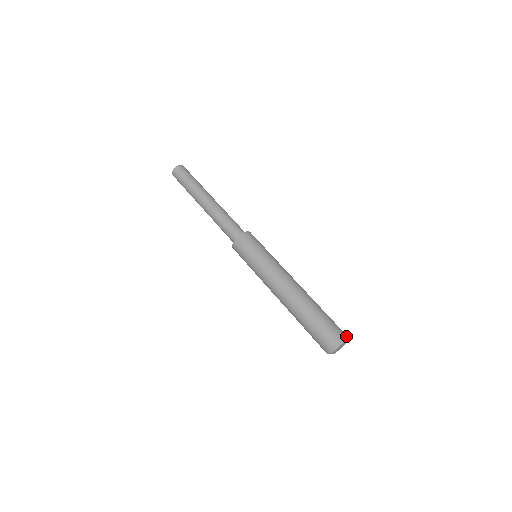
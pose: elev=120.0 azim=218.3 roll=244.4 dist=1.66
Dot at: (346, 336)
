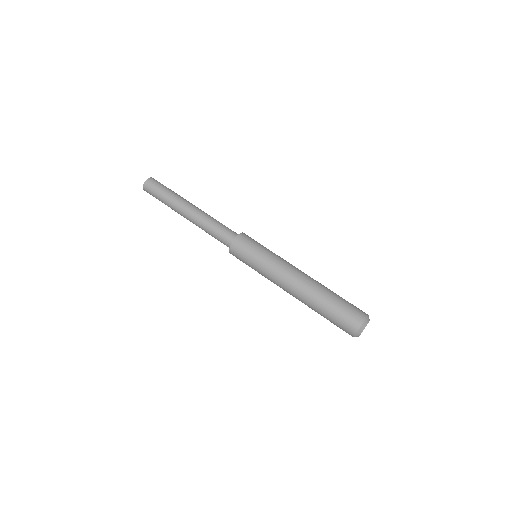
Dot at: (368, 316)
